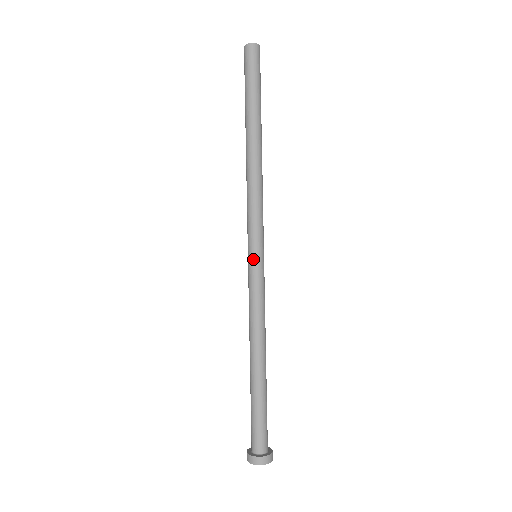
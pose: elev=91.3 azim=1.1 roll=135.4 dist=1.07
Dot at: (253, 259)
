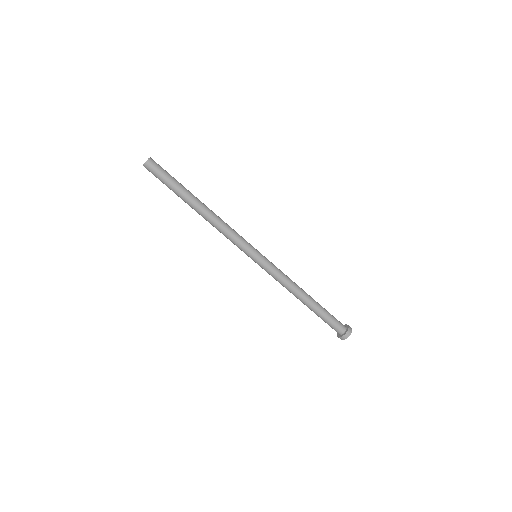
Dot at: (257, 260)
